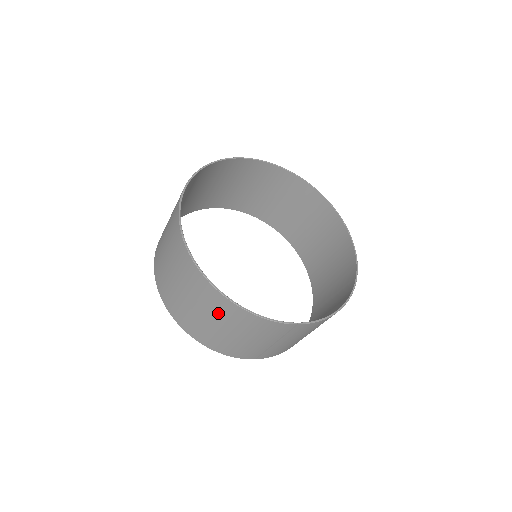
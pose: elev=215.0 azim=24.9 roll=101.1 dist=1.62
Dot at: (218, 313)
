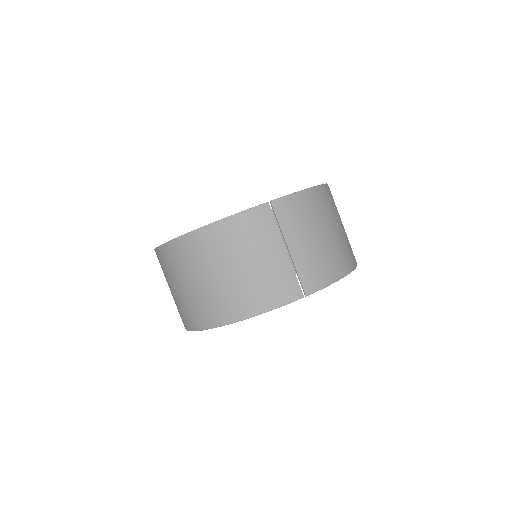
Dot at: (210, 256)
